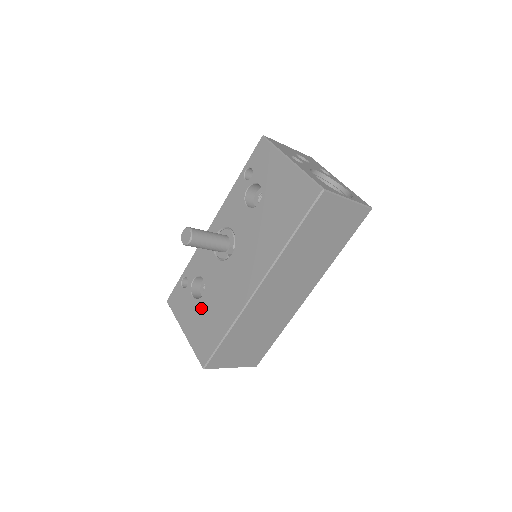
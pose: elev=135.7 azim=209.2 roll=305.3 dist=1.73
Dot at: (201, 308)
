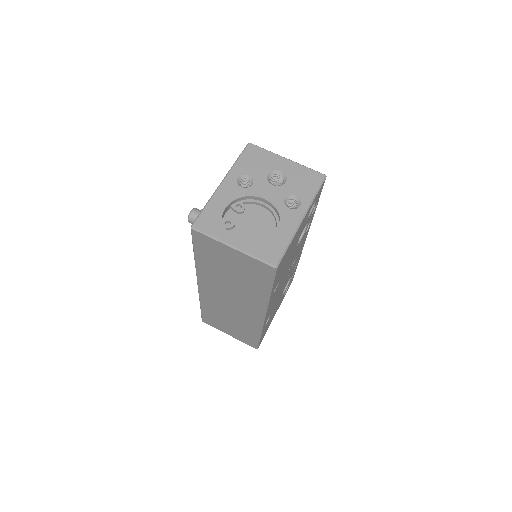
Dot at: occluded
